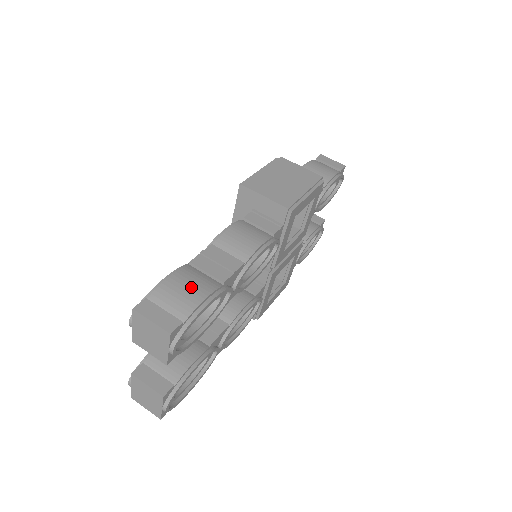
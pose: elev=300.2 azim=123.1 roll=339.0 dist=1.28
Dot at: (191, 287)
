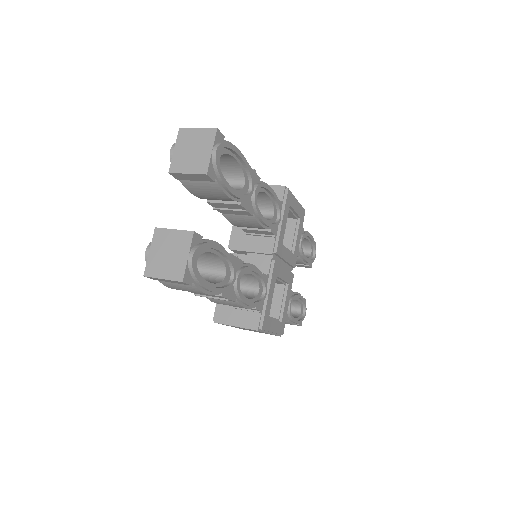
Dot at: occluded
